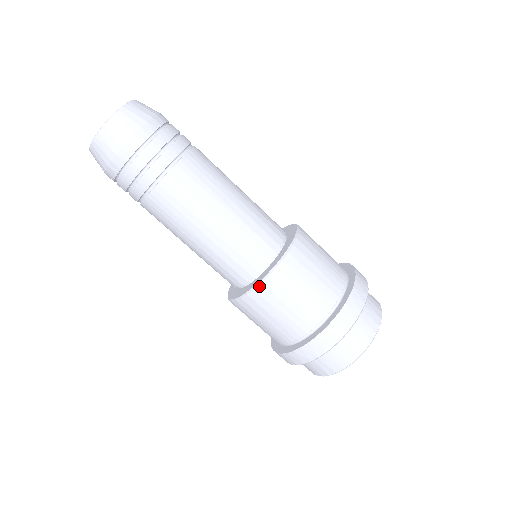
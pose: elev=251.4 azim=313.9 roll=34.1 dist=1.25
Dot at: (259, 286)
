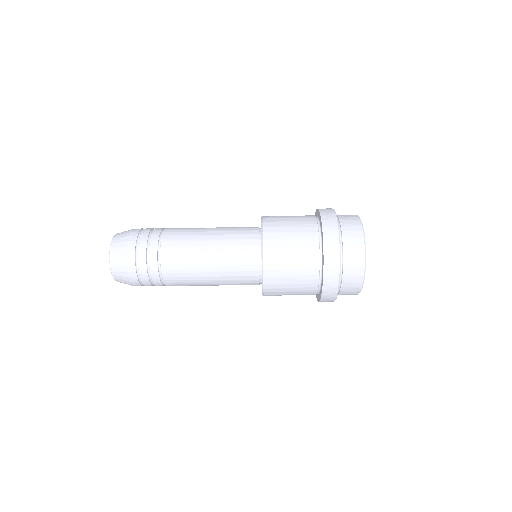
Dot at: occluded
